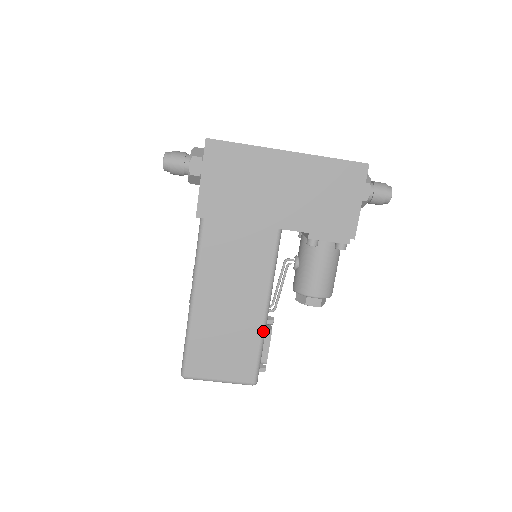
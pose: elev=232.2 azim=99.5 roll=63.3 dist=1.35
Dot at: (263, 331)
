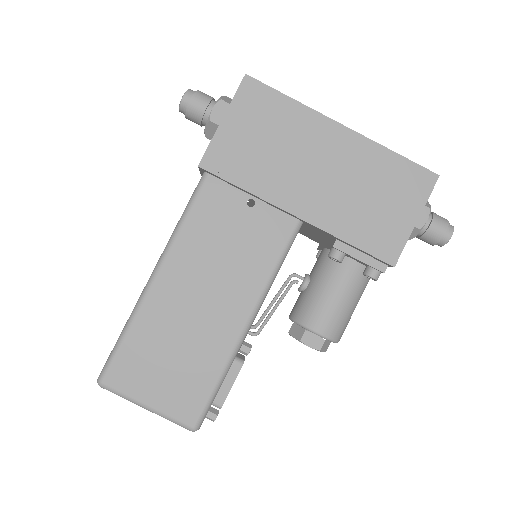
Dot at: (233, 354)
